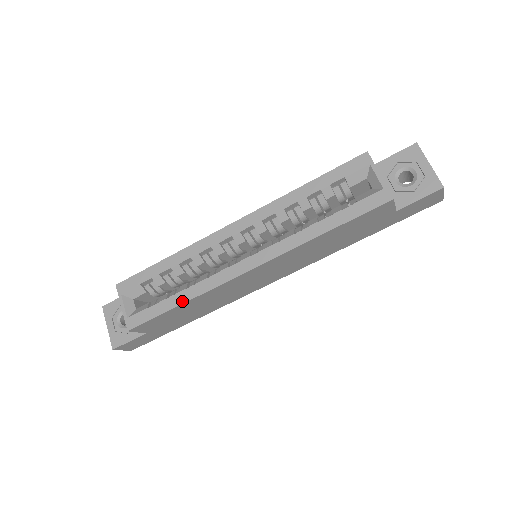
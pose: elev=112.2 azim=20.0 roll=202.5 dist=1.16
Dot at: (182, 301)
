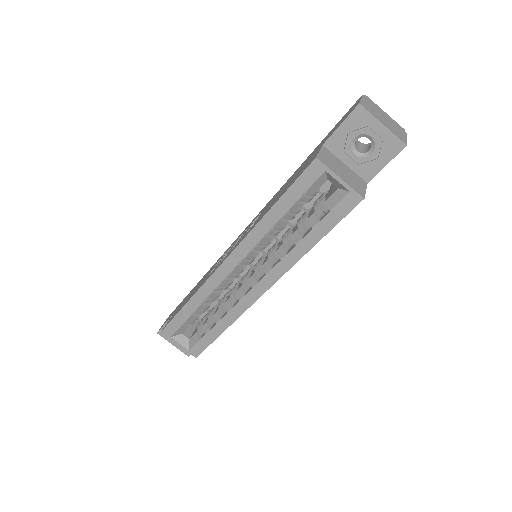
Dot at: (223, 329)
